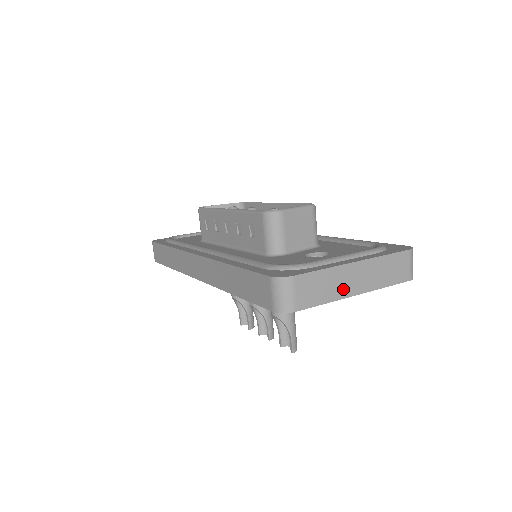
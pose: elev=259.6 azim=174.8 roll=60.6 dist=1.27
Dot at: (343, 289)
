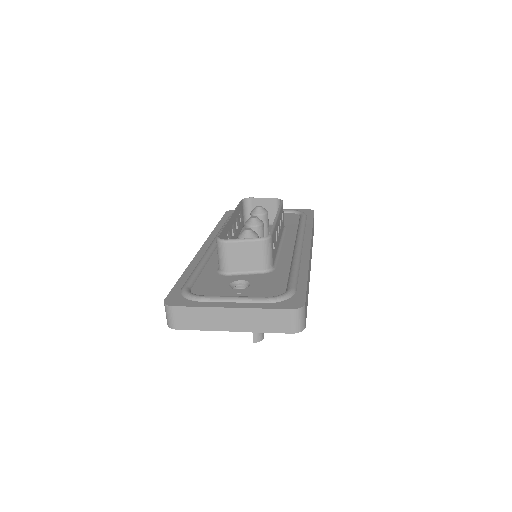
Dot at: (218, 324)
